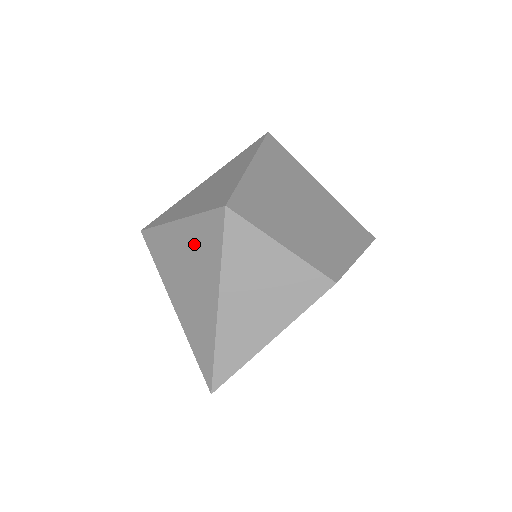
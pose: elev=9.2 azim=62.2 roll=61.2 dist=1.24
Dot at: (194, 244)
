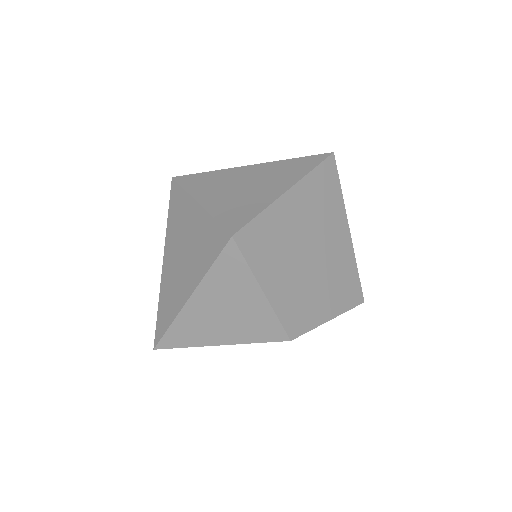
Dot at: (198, 236)
